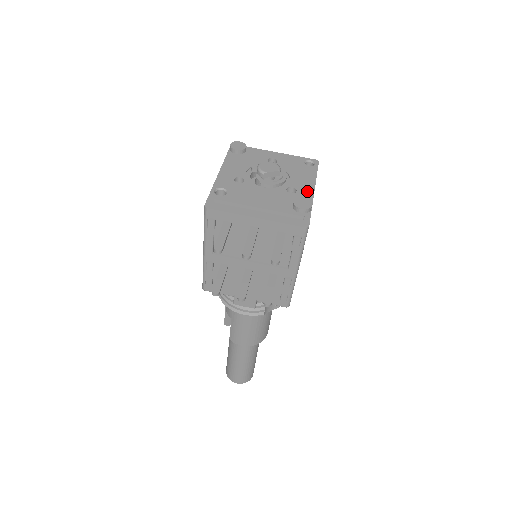
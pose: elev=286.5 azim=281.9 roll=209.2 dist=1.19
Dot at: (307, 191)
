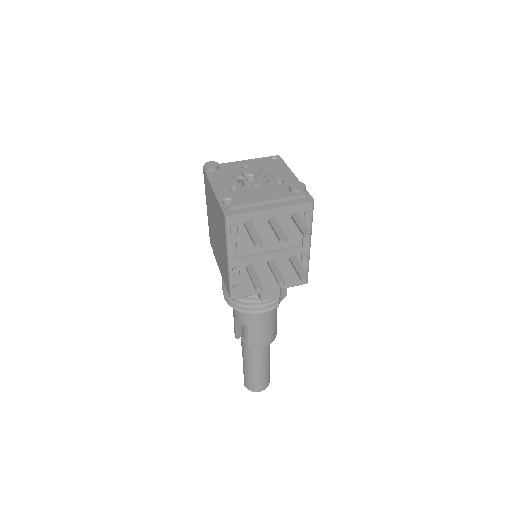
Dot at: (291, 178)
